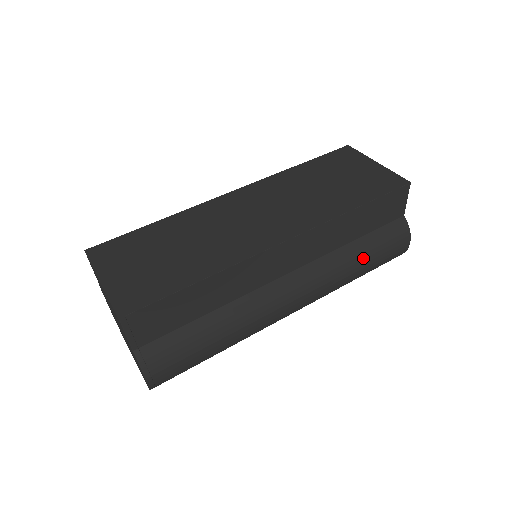
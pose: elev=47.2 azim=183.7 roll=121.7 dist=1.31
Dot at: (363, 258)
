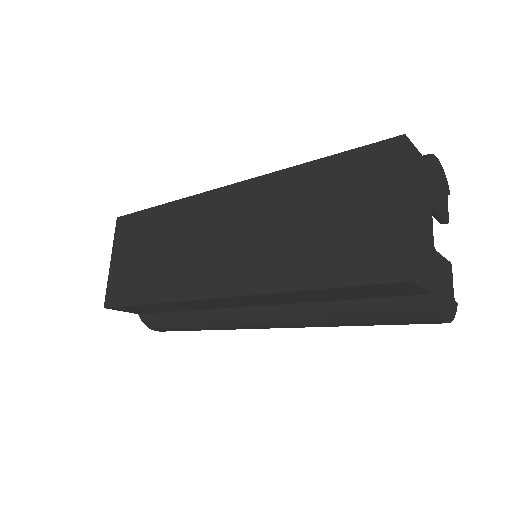
Dot at: (351, 320)
